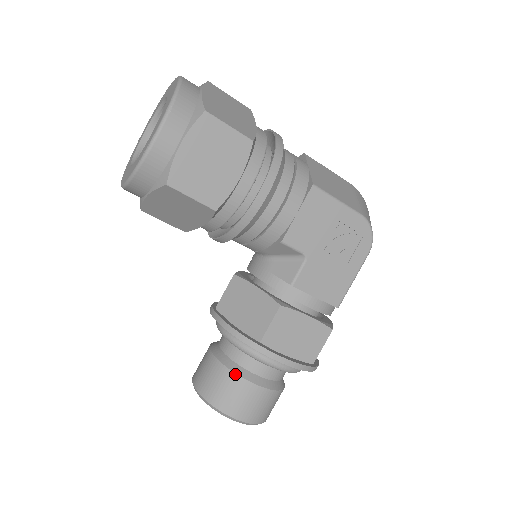
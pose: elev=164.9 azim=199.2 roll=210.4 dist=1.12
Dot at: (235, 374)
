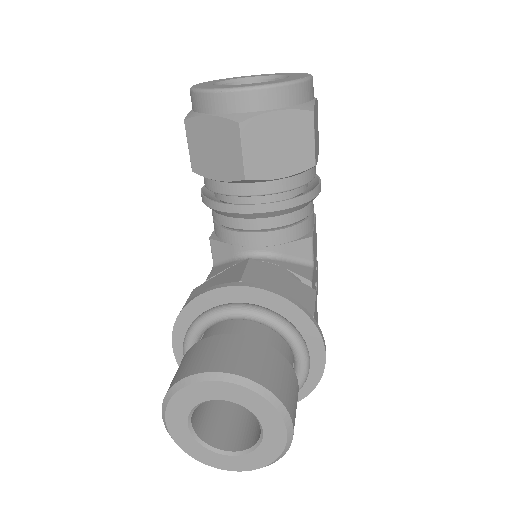
Dot at: (283, 356)
